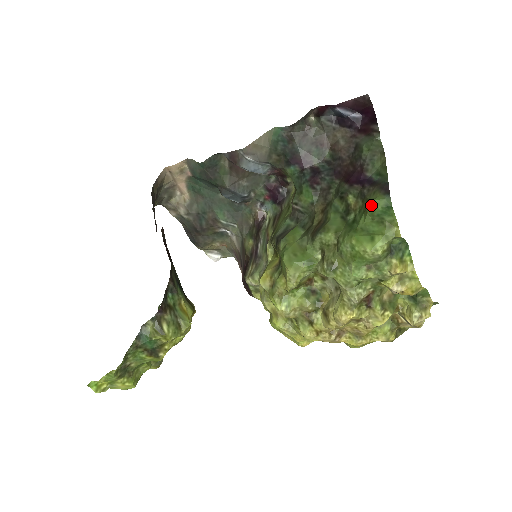
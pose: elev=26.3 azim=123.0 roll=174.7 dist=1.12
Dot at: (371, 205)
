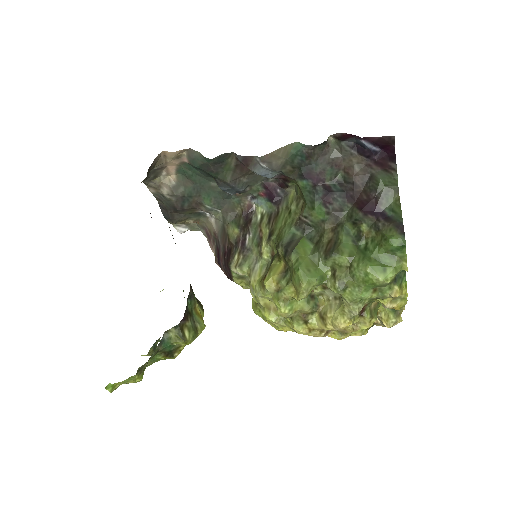
Dot at: (389, 242)
